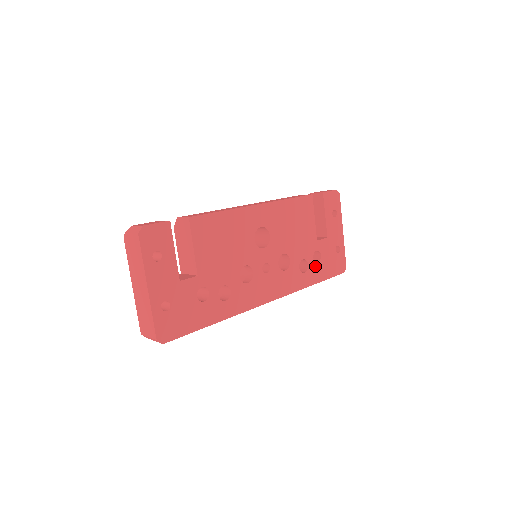
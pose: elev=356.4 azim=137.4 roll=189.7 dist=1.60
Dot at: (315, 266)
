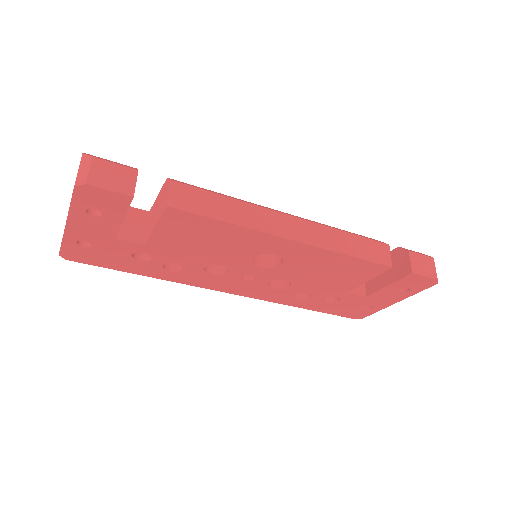
Dot at: (321, 302)
